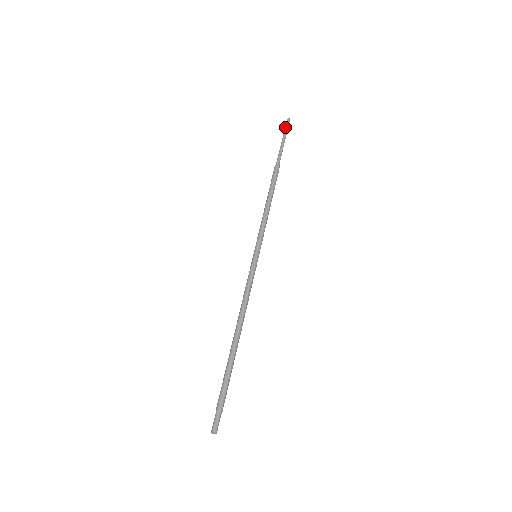
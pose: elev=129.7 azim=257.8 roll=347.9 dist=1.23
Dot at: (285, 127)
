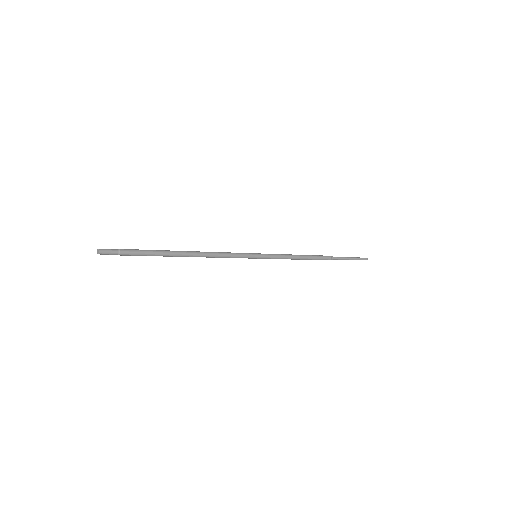
Dot at: (359, 257)
